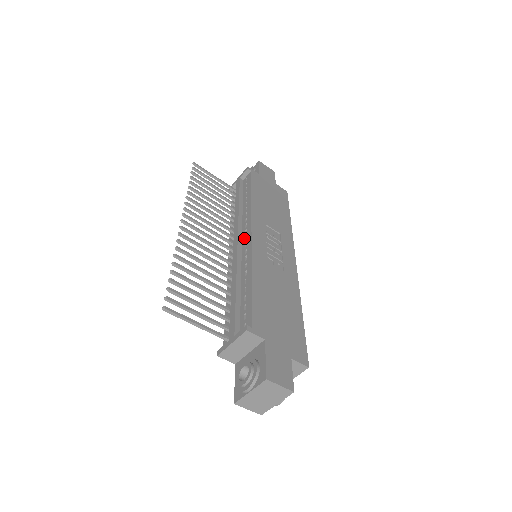
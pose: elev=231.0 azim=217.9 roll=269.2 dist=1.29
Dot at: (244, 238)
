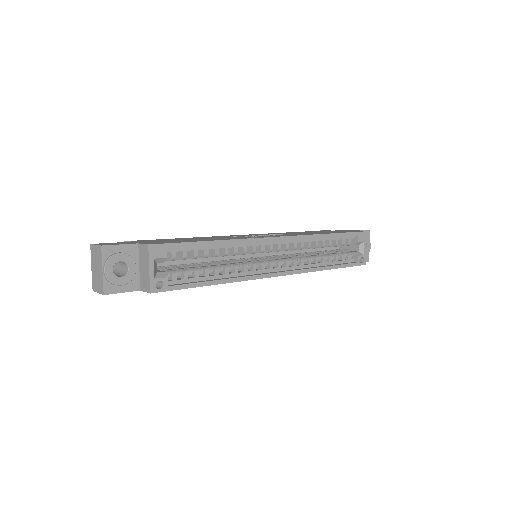
Dot at: occluded
